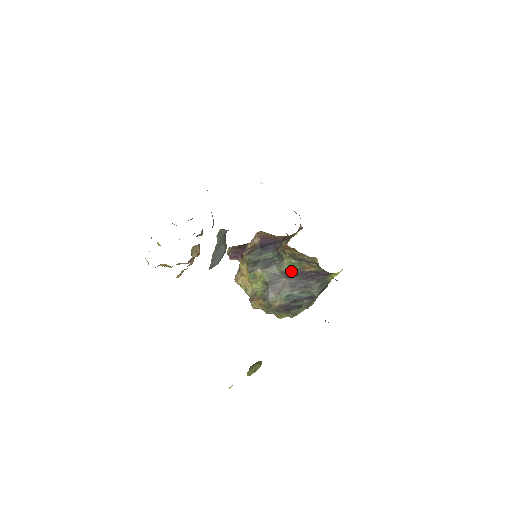
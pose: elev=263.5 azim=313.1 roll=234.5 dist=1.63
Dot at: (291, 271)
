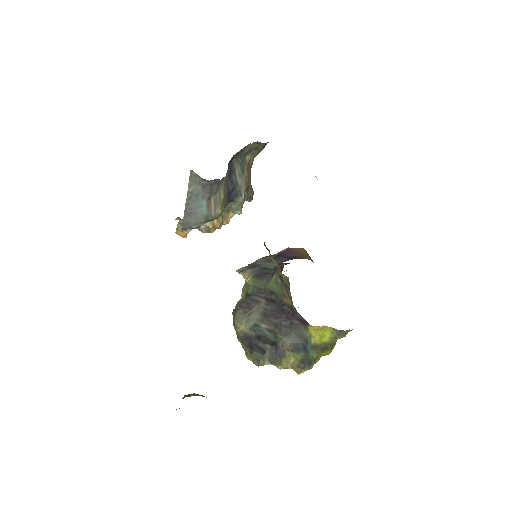
Dot at: (273, 293)
